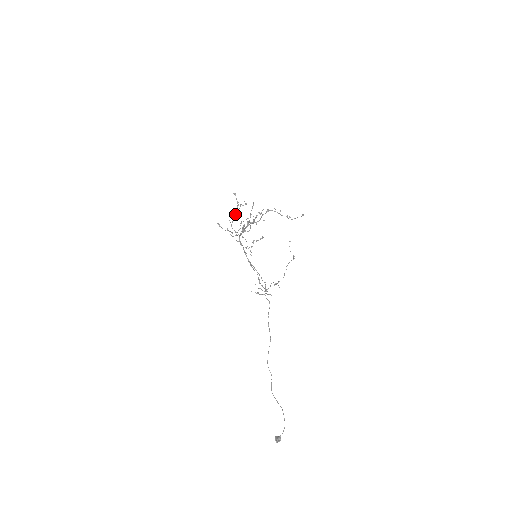
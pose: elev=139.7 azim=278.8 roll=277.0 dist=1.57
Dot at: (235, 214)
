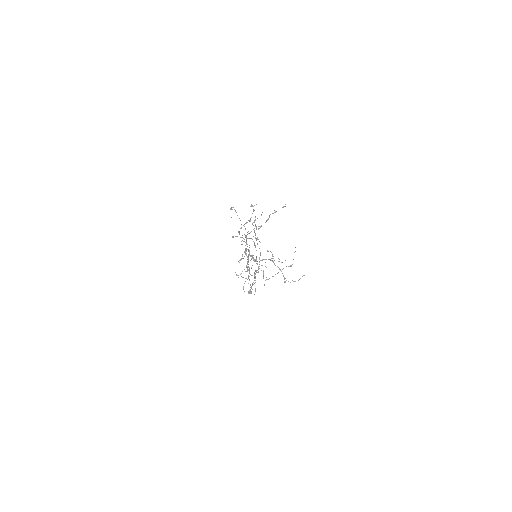
Dot at: (246, 223)
